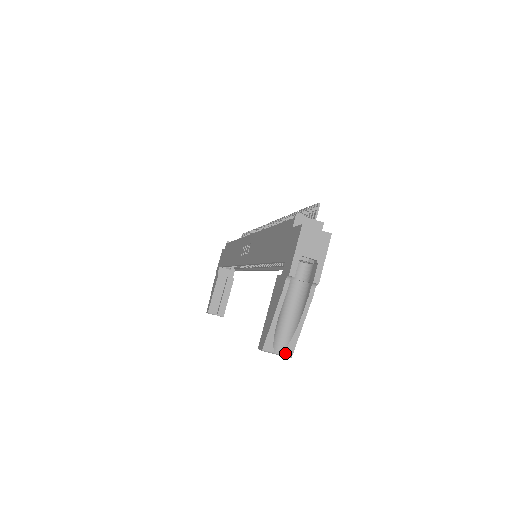
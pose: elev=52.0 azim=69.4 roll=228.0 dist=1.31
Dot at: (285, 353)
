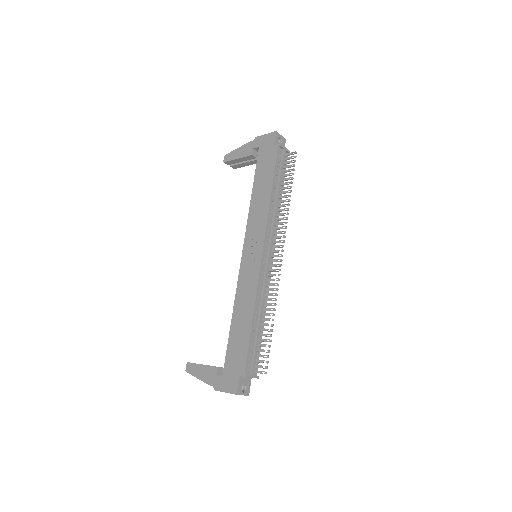
Dot at: occluded
